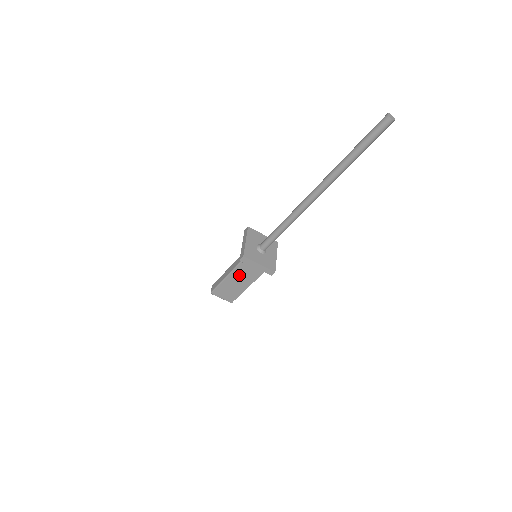
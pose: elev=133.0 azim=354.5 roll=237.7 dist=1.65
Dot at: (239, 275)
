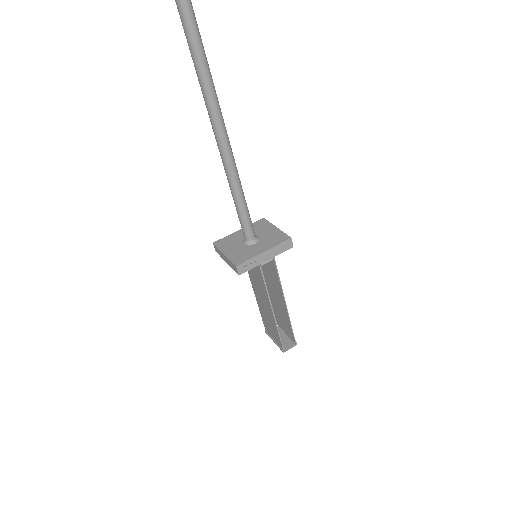
Dot at: (258, 293)
